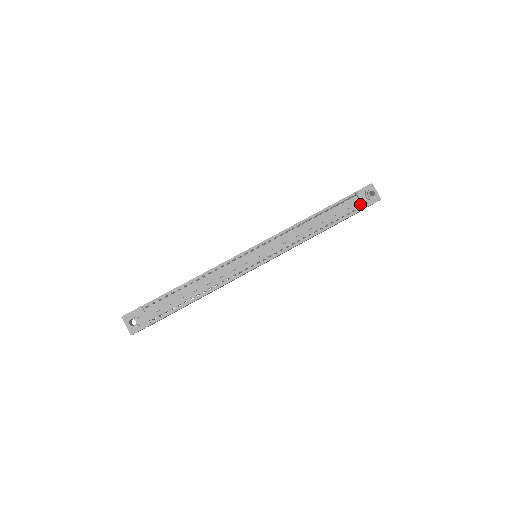
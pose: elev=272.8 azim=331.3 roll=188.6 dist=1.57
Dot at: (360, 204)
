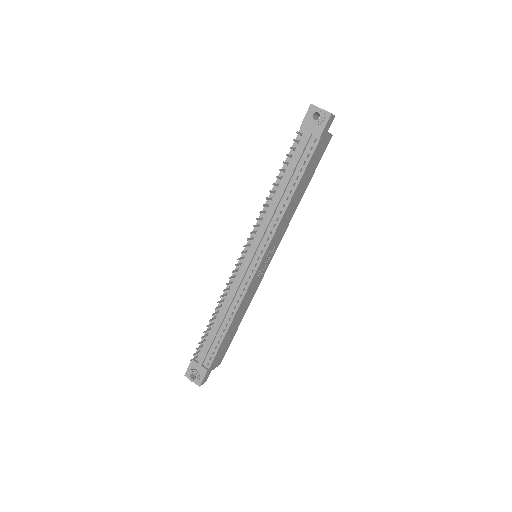
Dot at: (314, 136)
